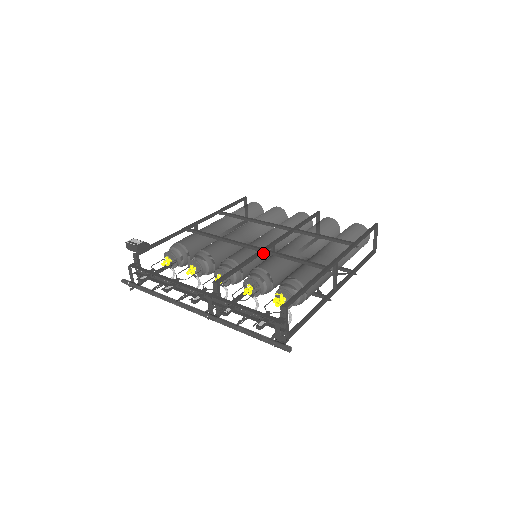
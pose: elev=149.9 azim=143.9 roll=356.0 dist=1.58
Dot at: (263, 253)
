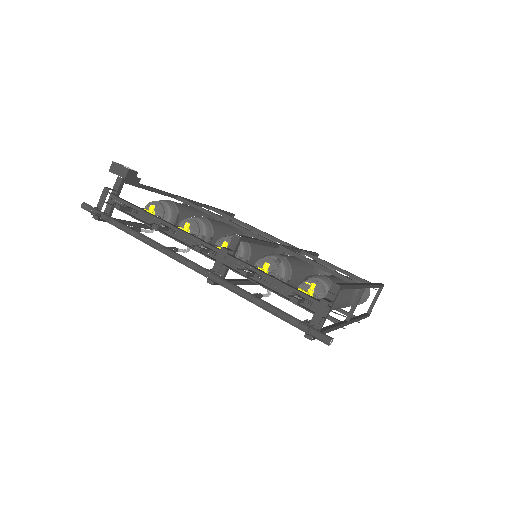
Dot at: (269, 253)
